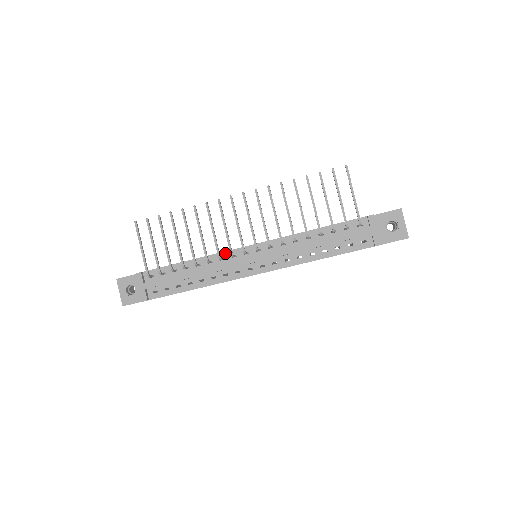
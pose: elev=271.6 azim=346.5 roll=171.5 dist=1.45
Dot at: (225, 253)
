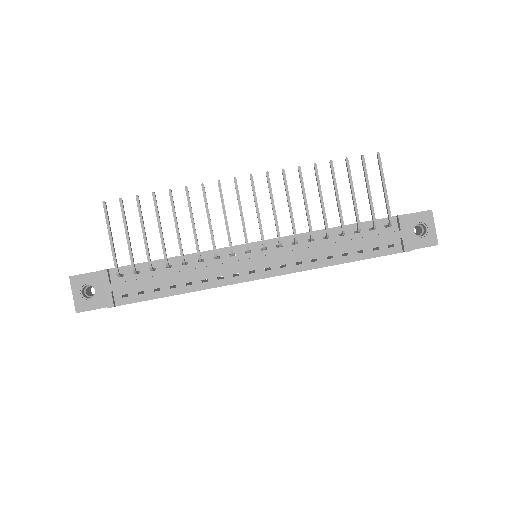
Dot at: (221, 250)
